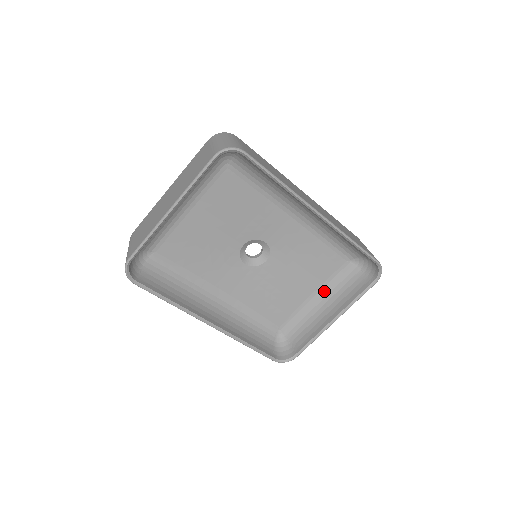
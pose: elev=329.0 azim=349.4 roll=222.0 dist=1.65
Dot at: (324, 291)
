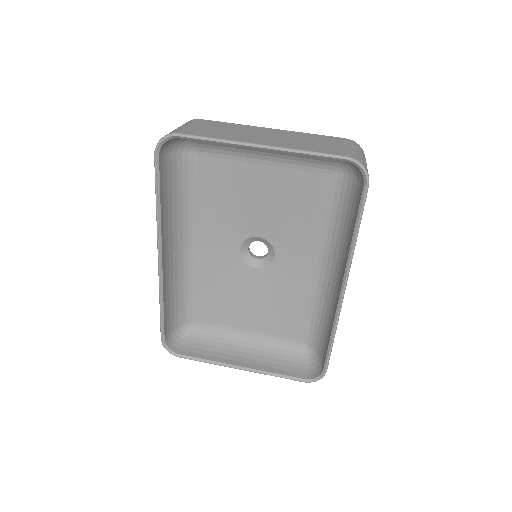
Dot at: (260, 339)
